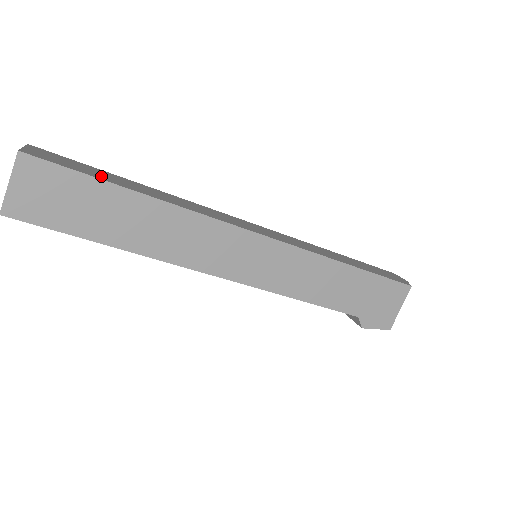
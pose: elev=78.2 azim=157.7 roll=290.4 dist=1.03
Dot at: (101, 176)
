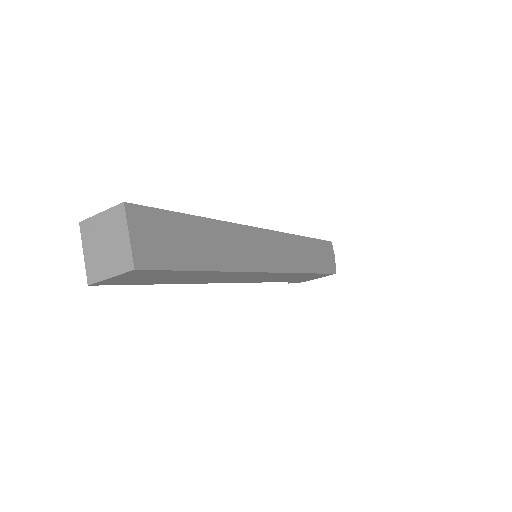
Dot at: (186, 254)
